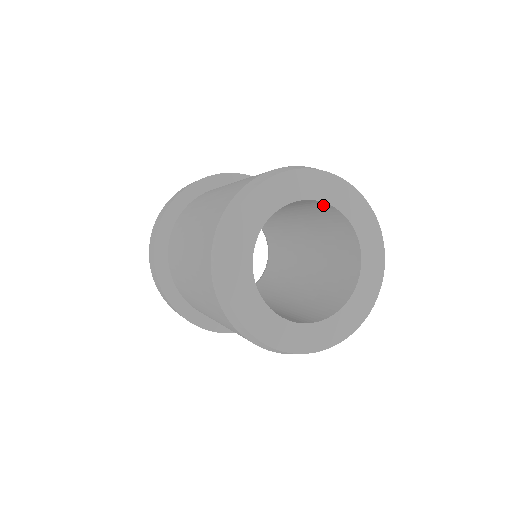
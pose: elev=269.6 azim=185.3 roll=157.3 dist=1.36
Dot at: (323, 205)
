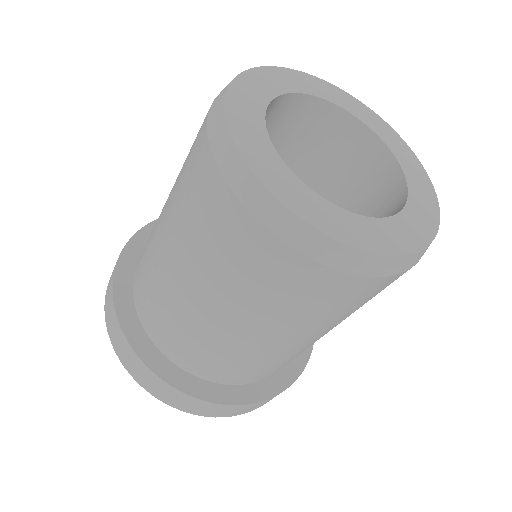
Dot at: (292, 105)
